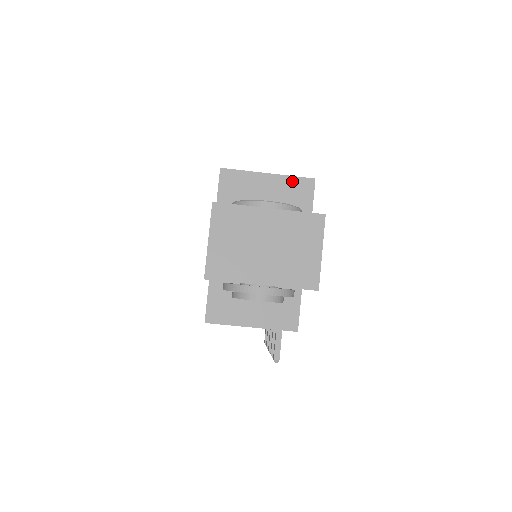
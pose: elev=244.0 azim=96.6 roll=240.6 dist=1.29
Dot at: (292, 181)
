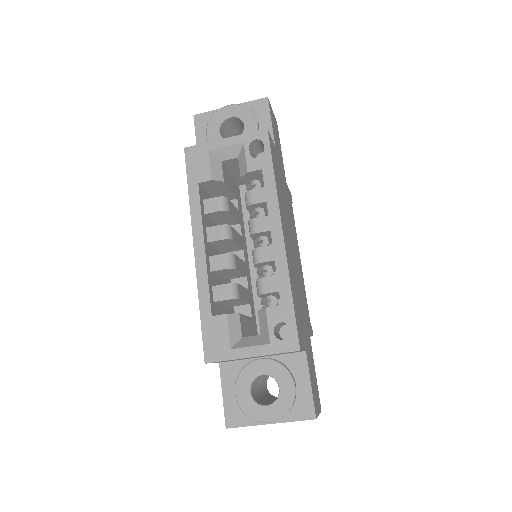
Dot at: occluded
